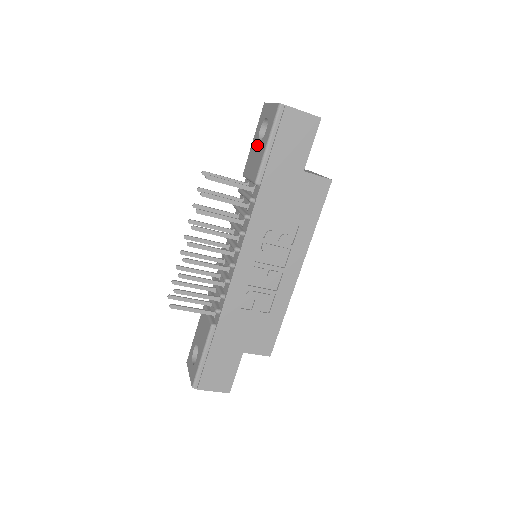
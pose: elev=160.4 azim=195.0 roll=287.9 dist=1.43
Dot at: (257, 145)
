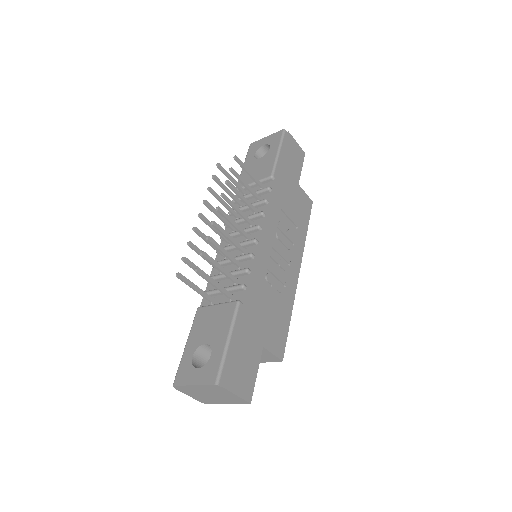
Dot at: (257, 162)
